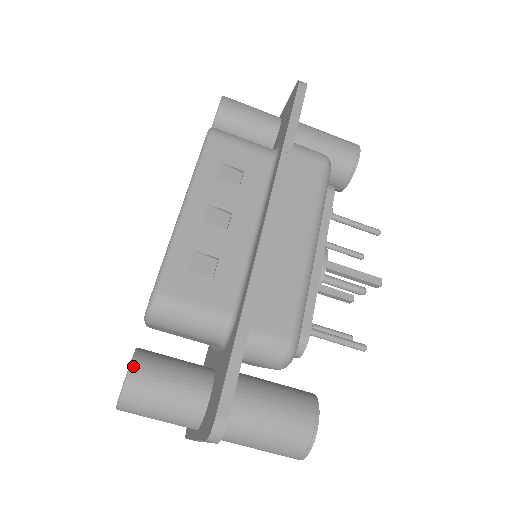
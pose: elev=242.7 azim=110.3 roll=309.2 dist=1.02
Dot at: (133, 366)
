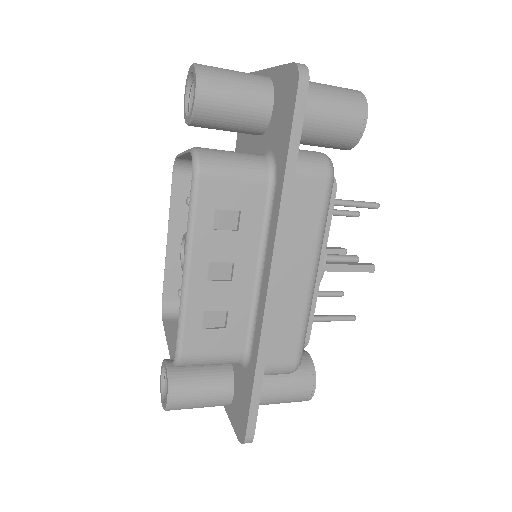
Dot at: (171, 392)
